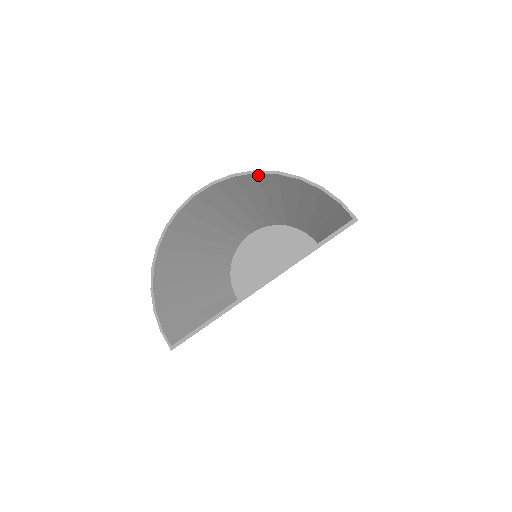
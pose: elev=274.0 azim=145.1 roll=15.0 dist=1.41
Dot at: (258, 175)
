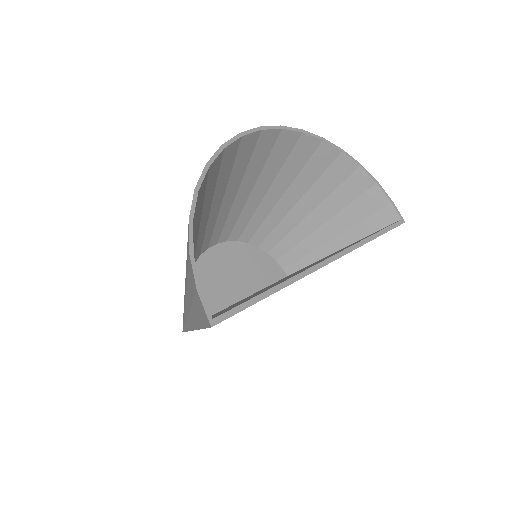
Dot at: (322, 145)
